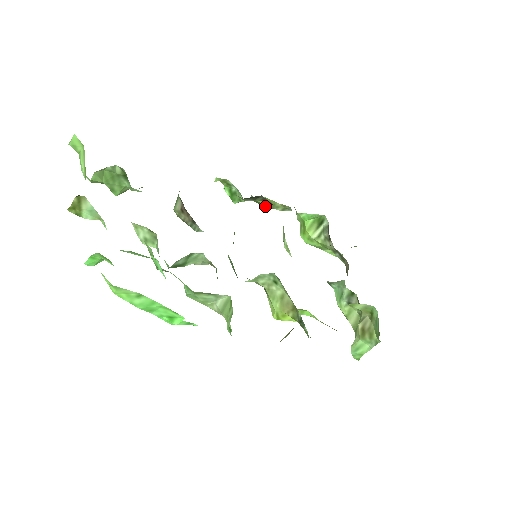
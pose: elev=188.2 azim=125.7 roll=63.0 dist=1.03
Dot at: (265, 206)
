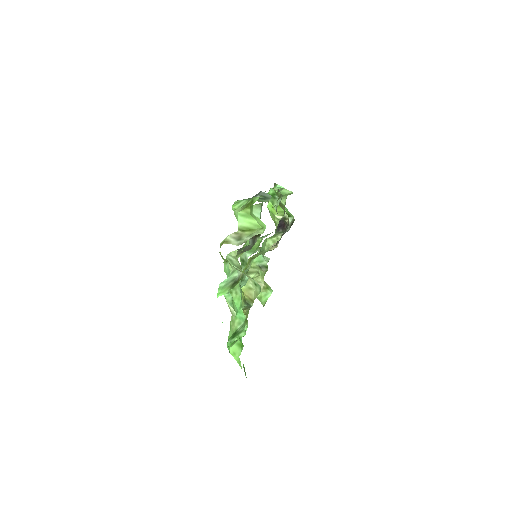
Dot at: occluded
